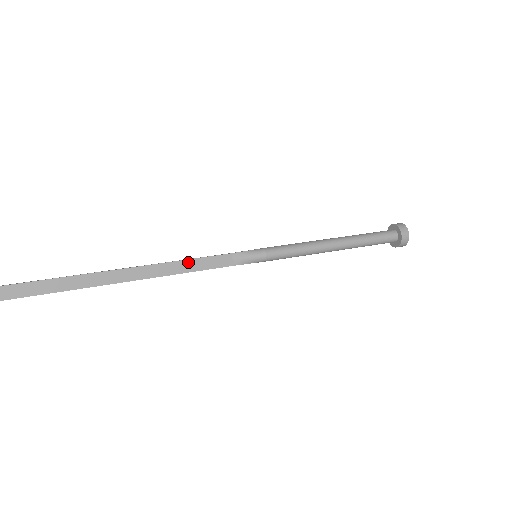
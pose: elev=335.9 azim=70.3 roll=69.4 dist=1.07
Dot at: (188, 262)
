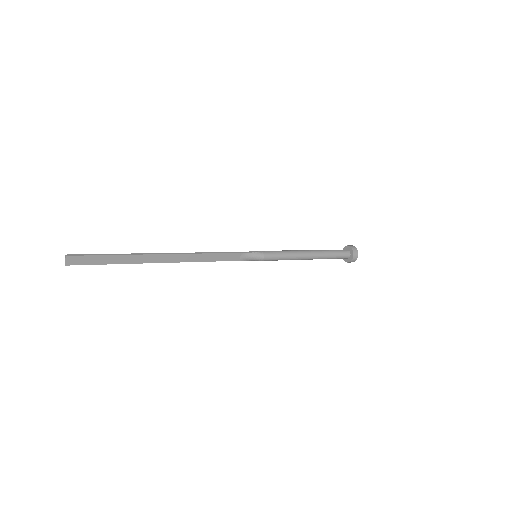
Dot at: (211, 255)
